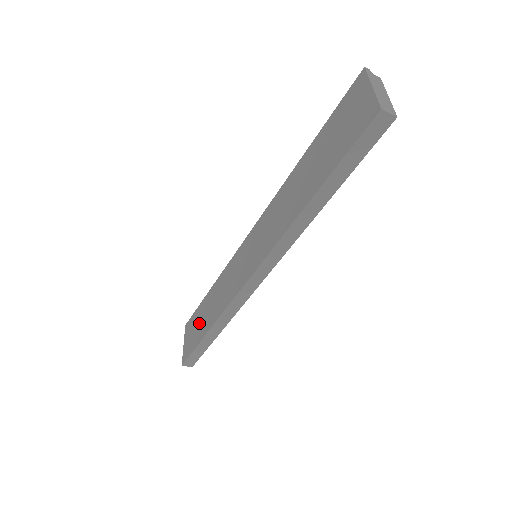
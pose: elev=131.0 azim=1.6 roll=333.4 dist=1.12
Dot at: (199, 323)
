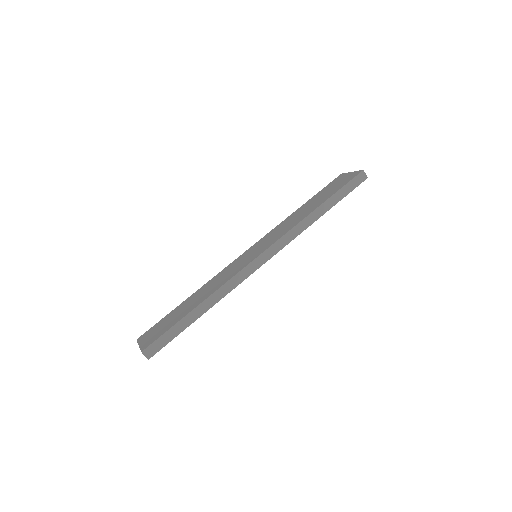
Dot at: (174, 317)
